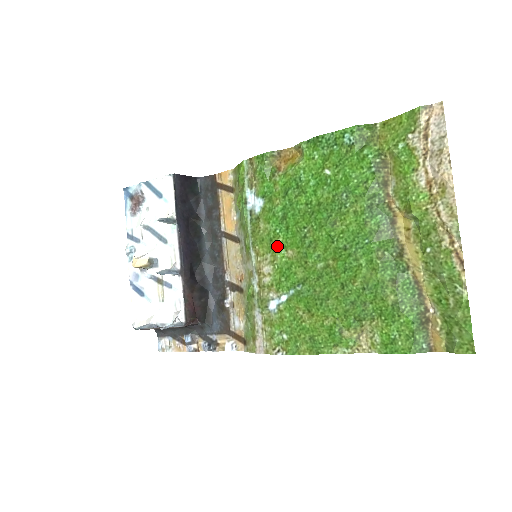
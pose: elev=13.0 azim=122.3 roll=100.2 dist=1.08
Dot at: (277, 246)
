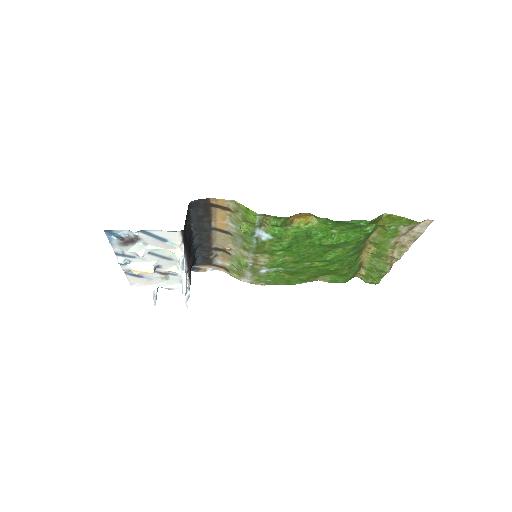
Dot at: (277, 255)
